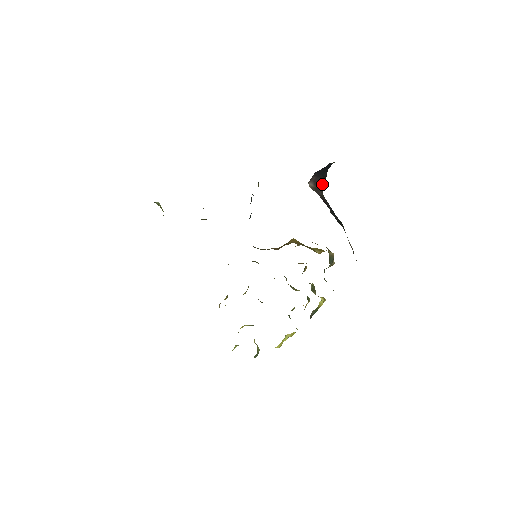
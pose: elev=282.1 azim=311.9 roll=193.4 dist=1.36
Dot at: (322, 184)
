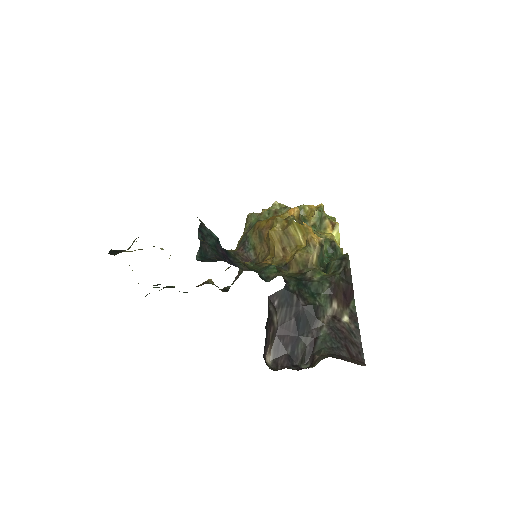
Dot at: (269, 318)
